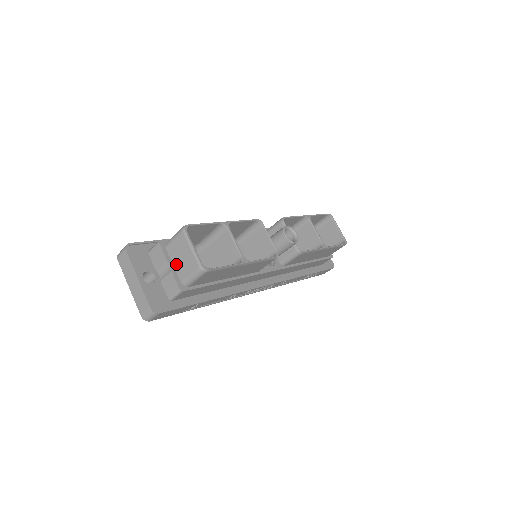
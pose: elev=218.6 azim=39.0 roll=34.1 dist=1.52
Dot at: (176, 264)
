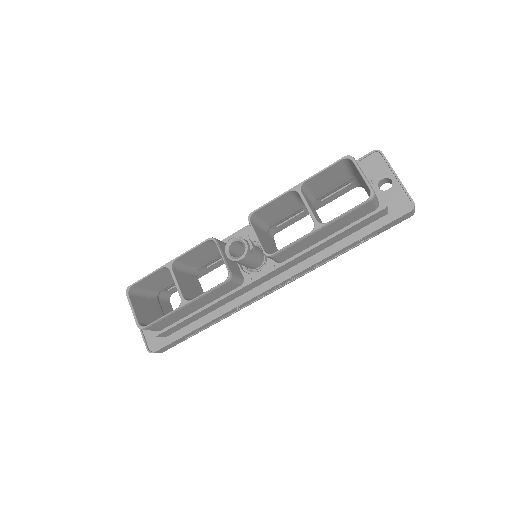
Dot at: occluded
